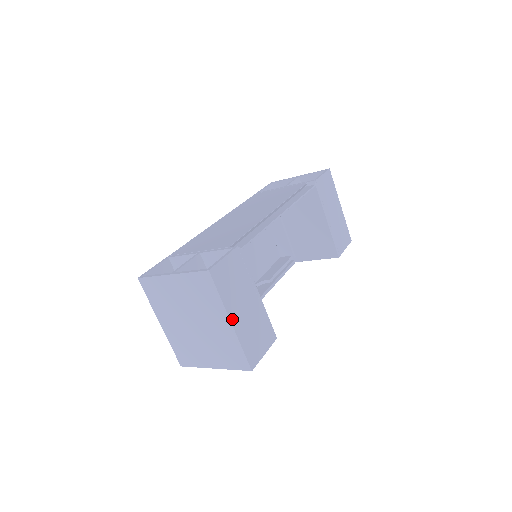
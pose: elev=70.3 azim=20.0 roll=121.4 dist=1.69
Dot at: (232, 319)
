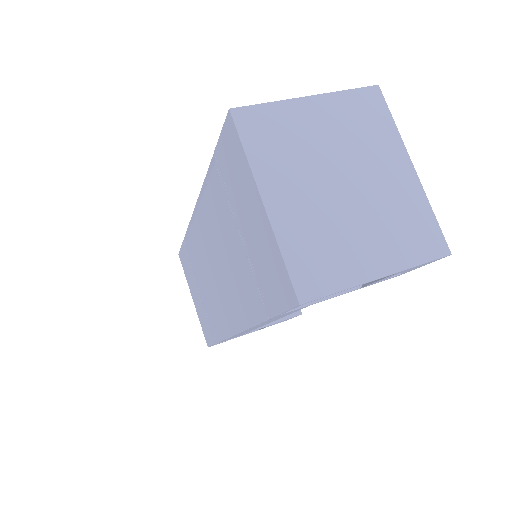
Dot at: (409, 166)
